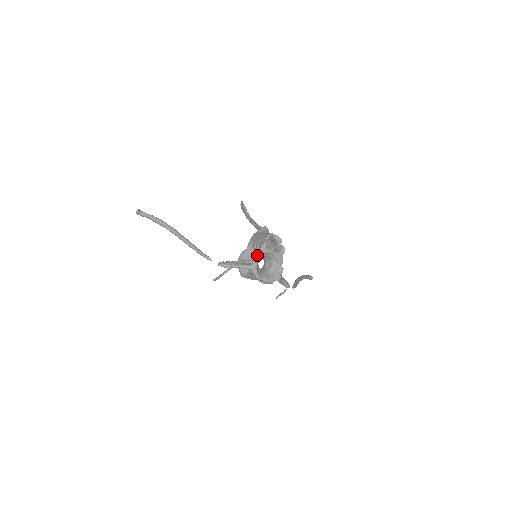
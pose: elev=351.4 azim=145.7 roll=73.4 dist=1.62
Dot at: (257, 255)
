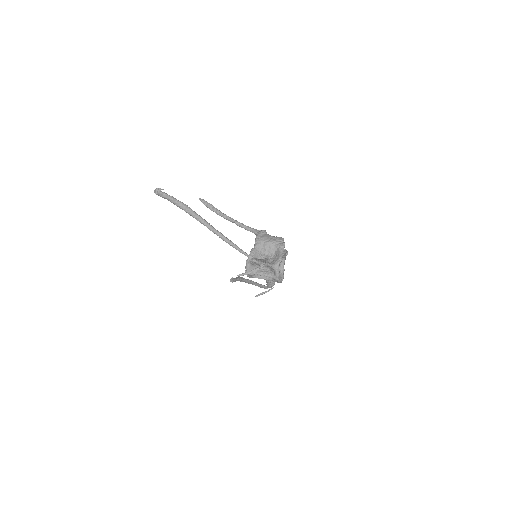
Dot at: (282, 256)
